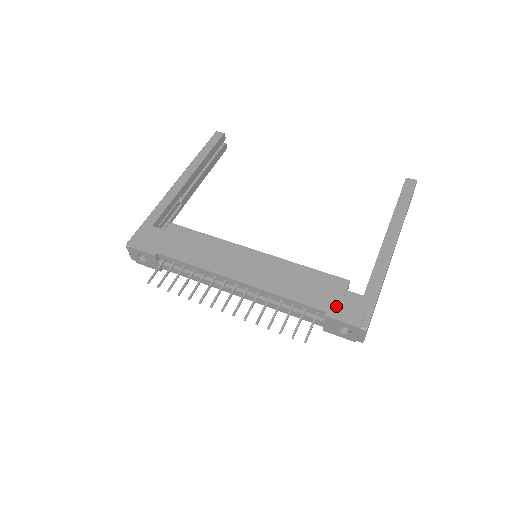
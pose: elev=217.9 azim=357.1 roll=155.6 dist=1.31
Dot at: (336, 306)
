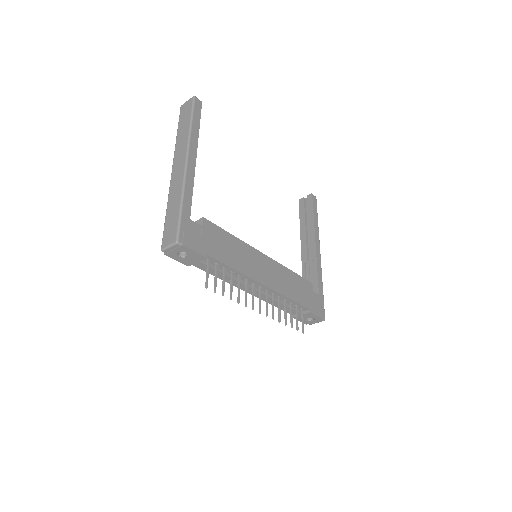
Dot at: (312, 304)
